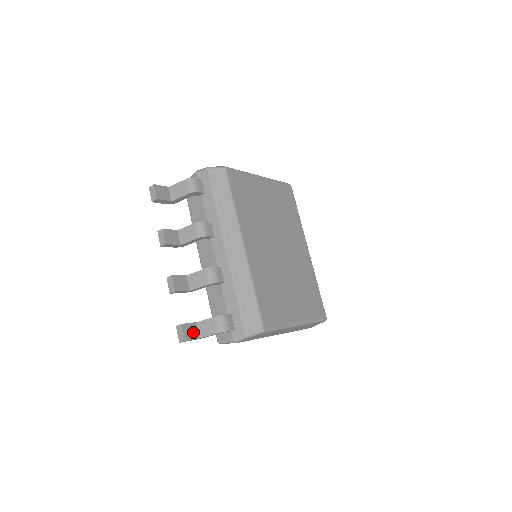
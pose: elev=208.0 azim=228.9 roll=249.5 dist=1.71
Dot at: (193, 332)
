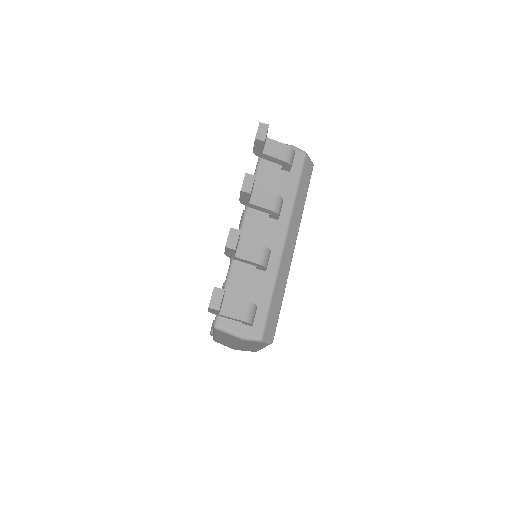
Dot at: occluded
